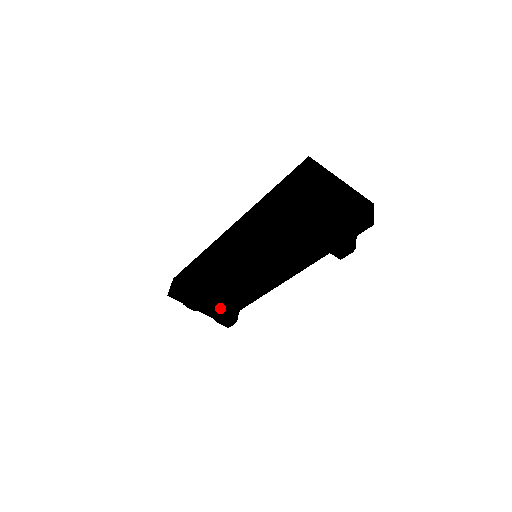
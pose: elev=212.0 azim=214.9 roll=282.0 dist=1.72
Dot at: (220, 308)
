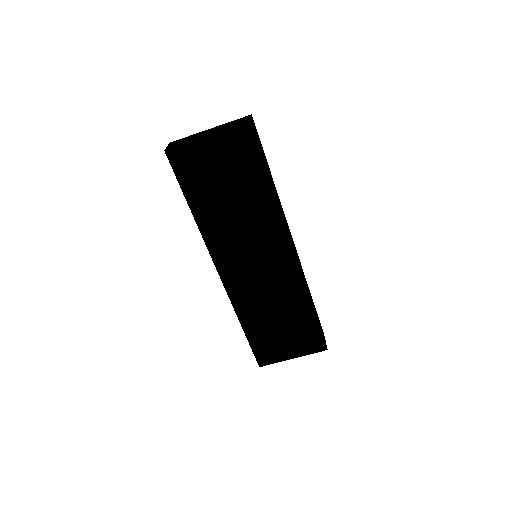
Dot at: occluded
